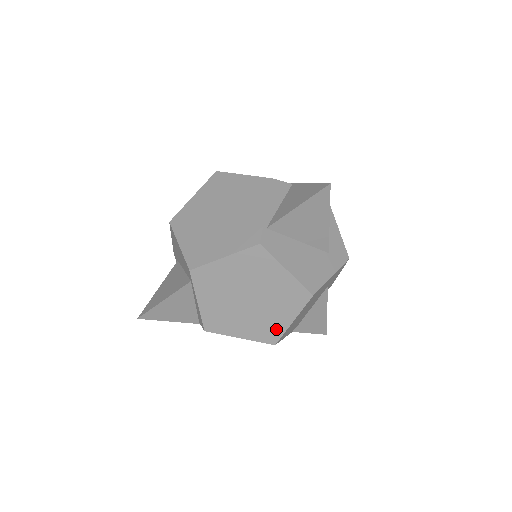
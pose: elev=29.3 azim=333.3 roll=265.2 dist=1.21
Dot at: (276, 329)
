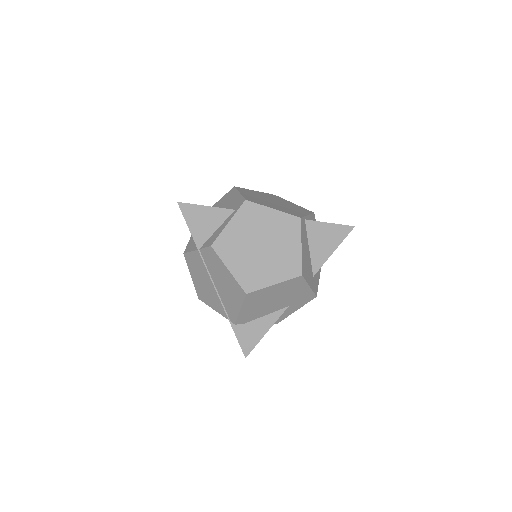
Dot at: (258, 282)
